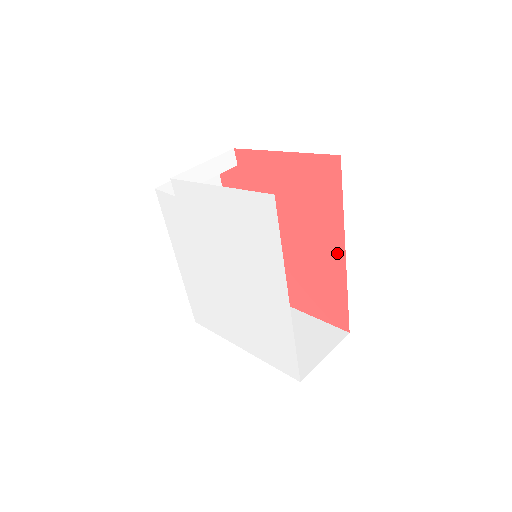
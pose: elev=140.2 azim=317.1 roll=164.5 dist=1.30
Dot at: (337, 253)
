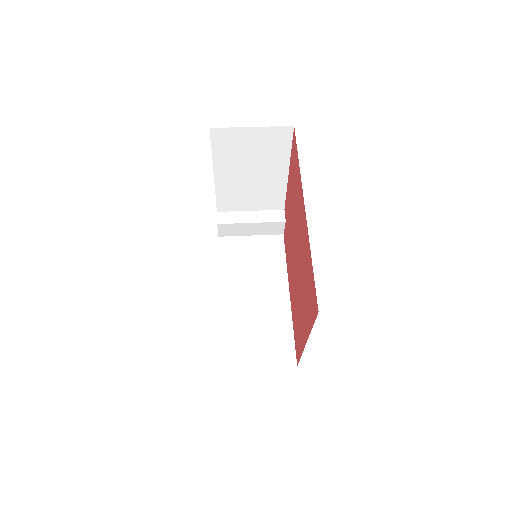
Dot at: (304, 215)
